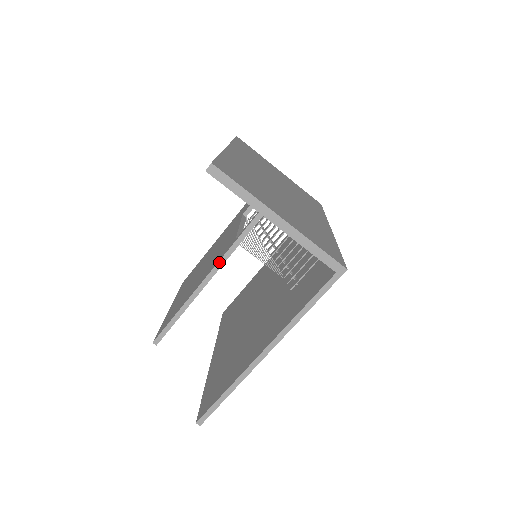
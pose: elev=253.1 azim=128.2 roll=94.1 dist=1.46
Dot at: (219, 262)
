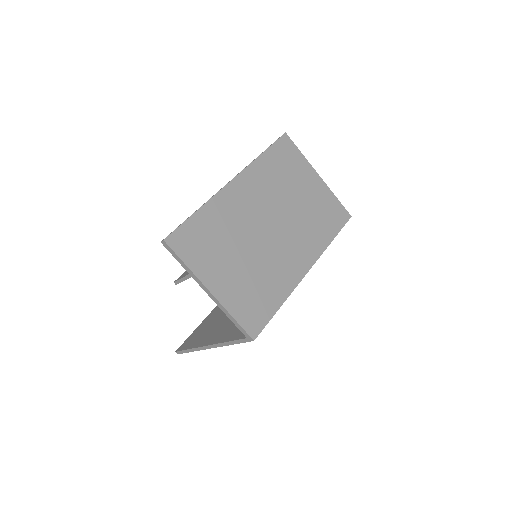
Dot at: occluded
